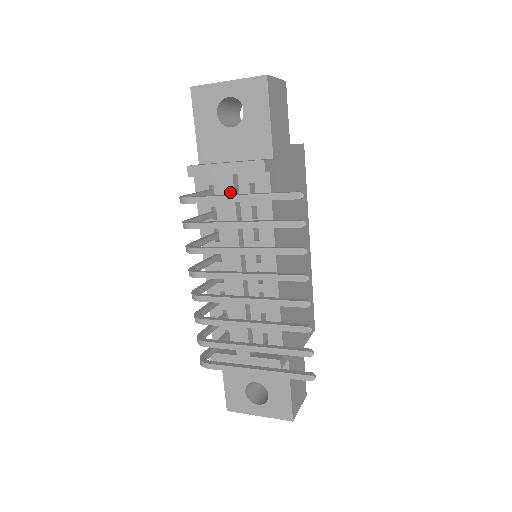
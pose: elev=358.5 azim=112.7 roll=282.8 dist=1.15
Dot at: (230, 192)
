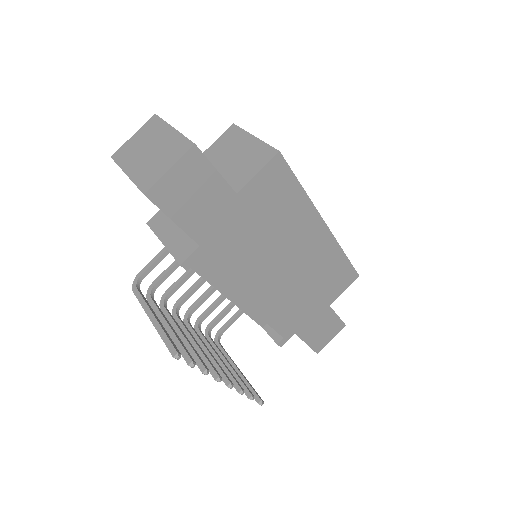
Dot at: occluded
